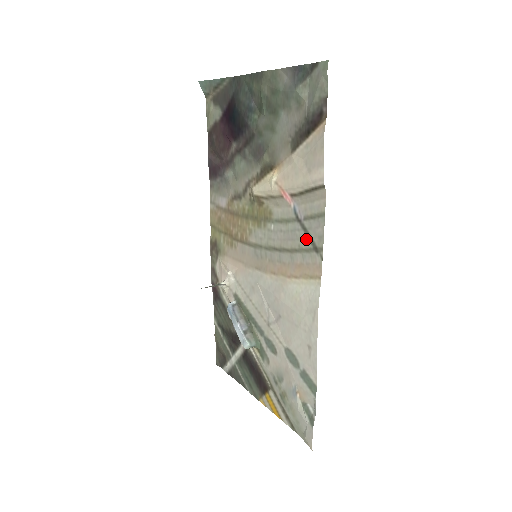
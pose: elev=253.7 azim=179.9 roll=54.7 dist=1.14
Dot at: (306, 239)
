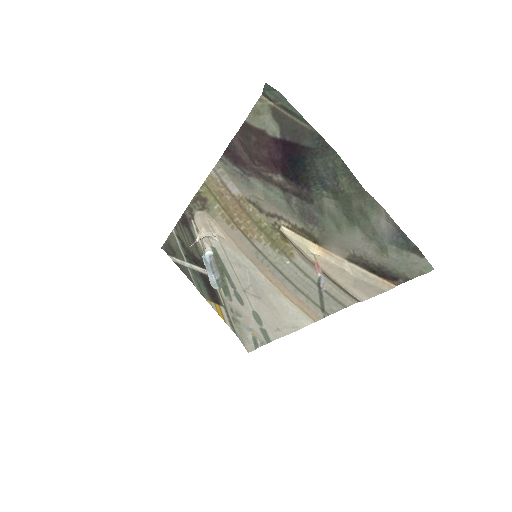
Dot at: (318, 299)
